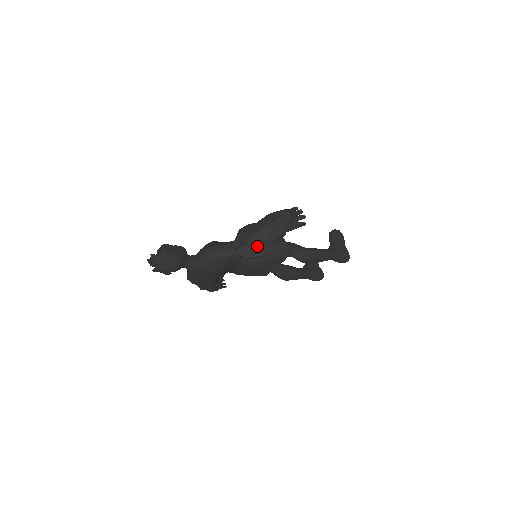
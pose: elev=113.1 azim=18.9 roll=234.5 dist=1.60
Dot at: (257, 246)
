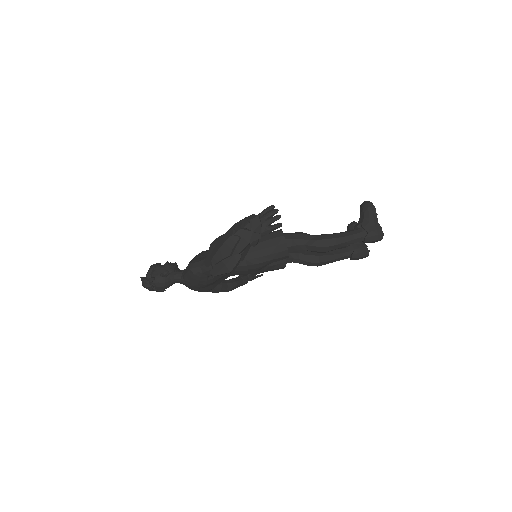
Dot at: (222, 262)
